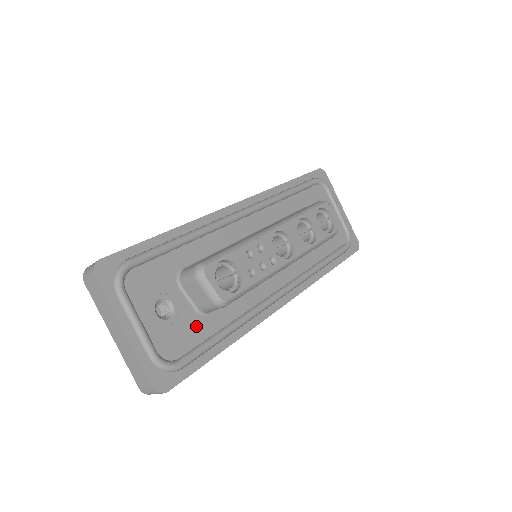
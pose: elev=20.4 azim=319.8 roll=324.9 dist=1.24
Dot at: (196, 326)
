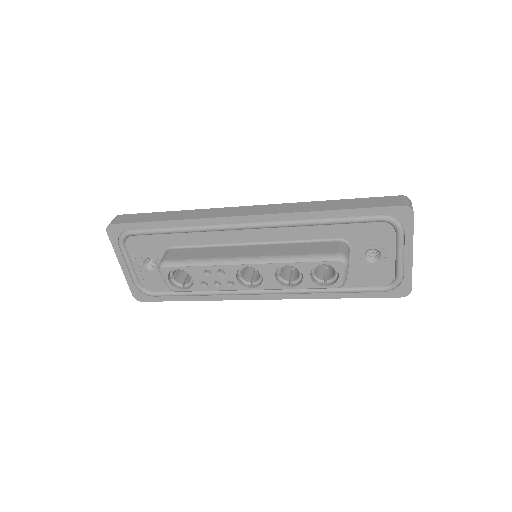
Dot at: occluded
